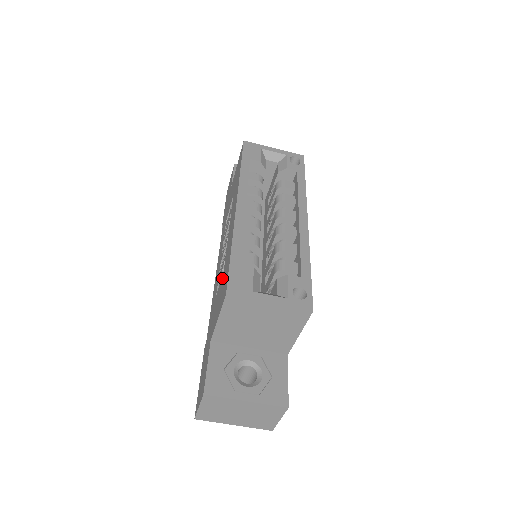
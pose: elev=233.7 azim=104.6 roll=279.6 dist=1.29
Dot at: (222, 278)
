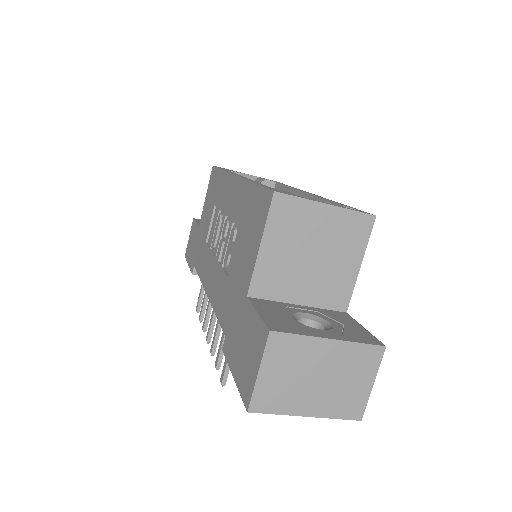
Dot at: (241, 233)
